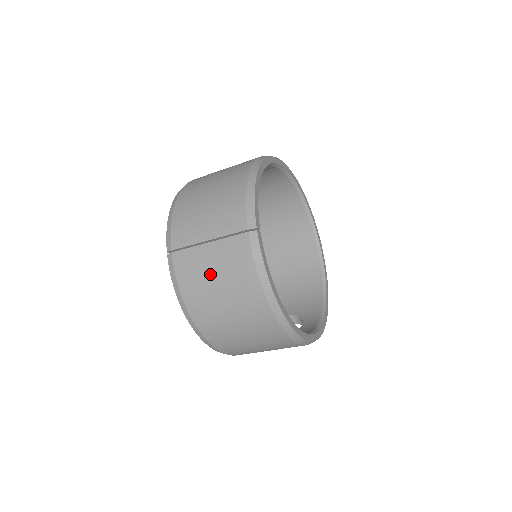
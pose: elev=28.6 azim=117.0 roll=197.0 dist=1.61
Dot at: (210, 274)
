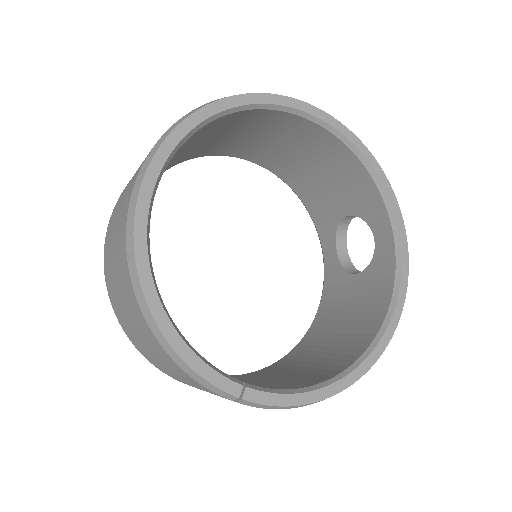
Dot at: occluded
